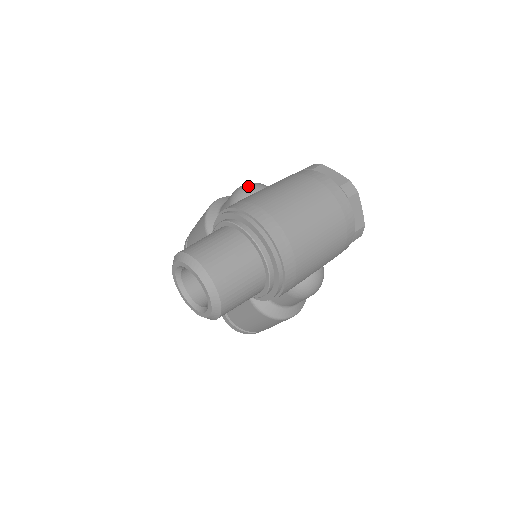
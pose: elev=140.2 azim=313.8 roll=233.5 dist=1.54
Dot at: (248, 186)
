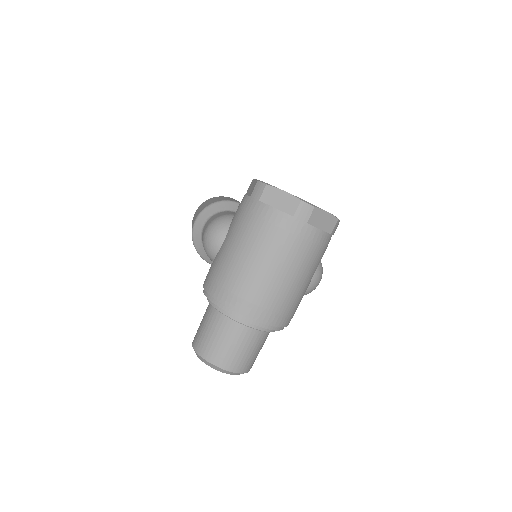
Dot at: (211, 239)
